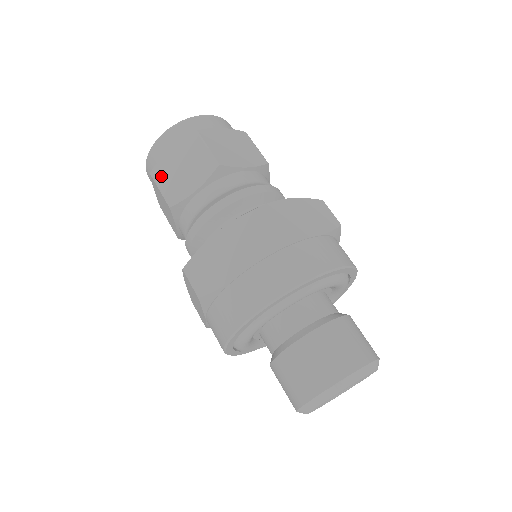
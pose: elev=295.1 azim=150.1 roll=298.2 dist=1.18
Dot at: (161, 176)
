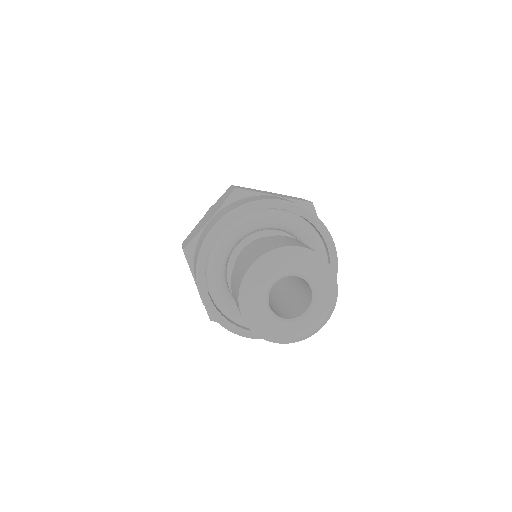
Dot at: occluded
